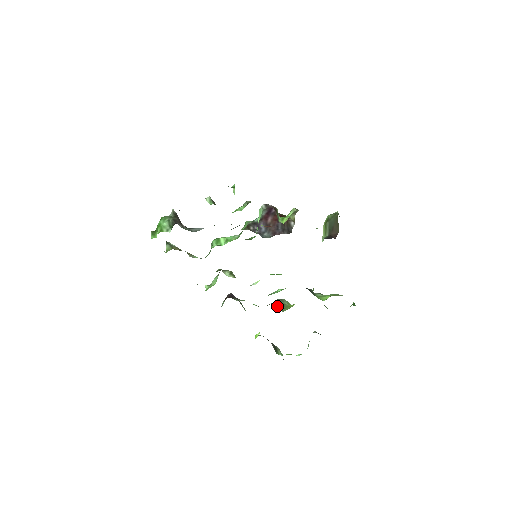
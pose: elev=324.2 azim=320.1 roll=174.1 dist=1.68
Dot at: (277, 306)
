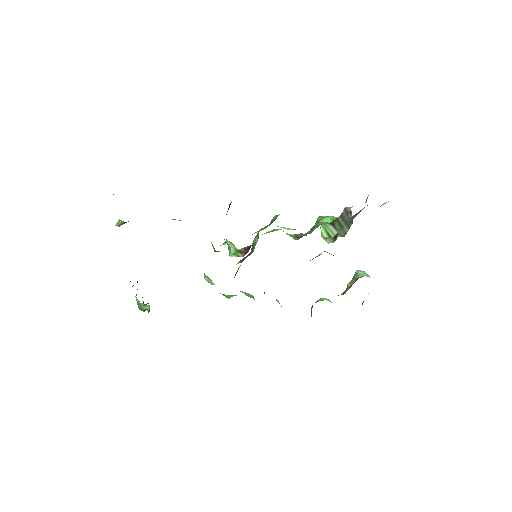
Dot at: occluded
